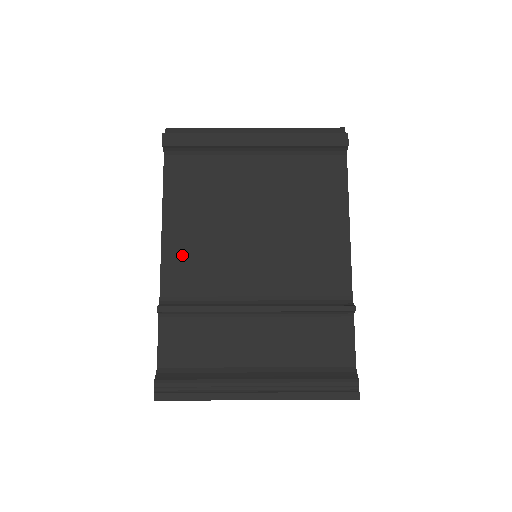
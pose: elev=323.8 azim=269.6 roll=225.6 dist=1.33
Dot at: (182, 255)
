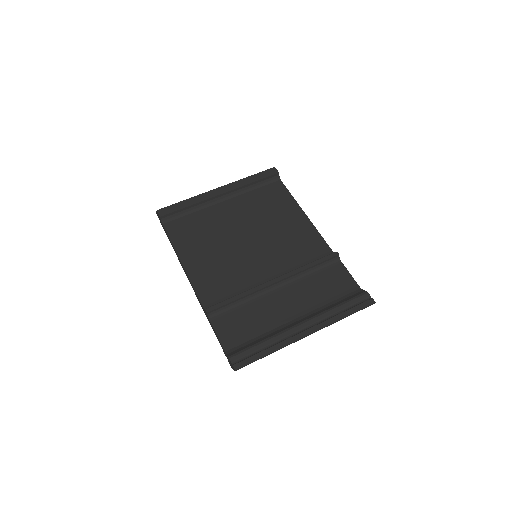
Dot at: (205, 275)
